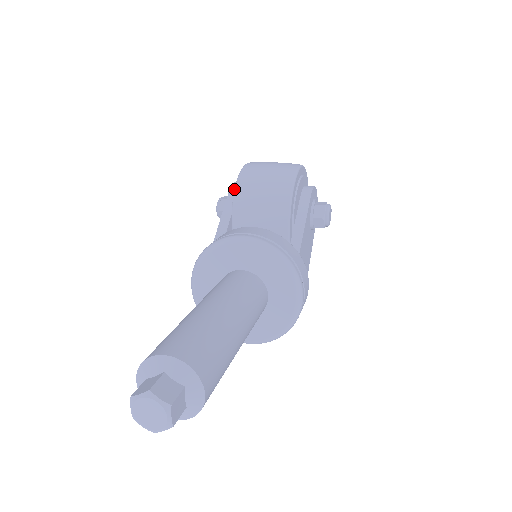
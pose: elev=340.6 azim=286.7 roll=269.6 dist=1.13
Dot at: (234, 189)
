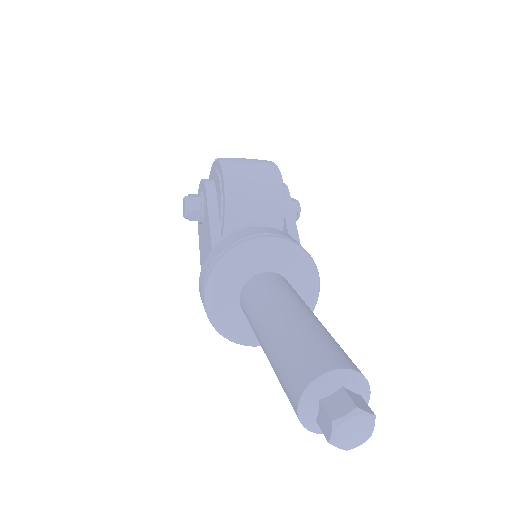
Dot at: (224, 187)
